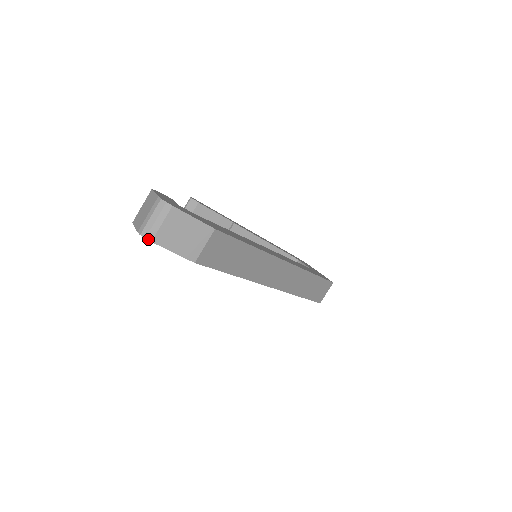
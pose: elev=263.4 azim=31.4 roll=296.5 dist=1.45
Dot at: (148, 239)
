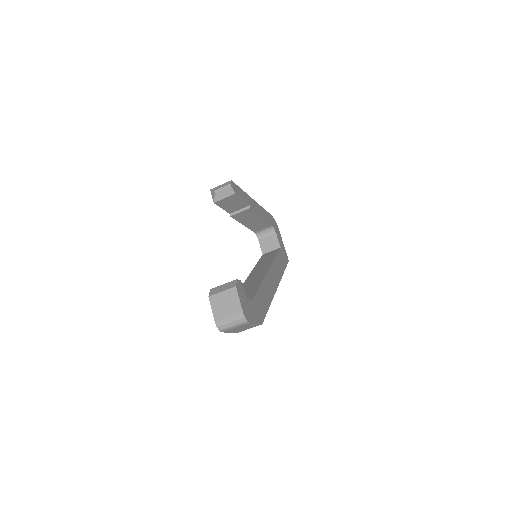
Dot at: (221, 331)
